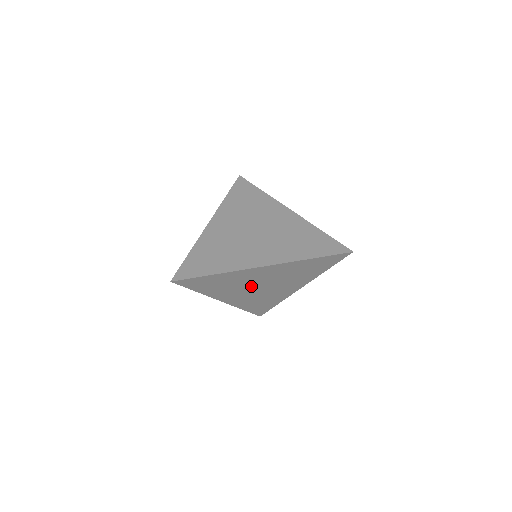
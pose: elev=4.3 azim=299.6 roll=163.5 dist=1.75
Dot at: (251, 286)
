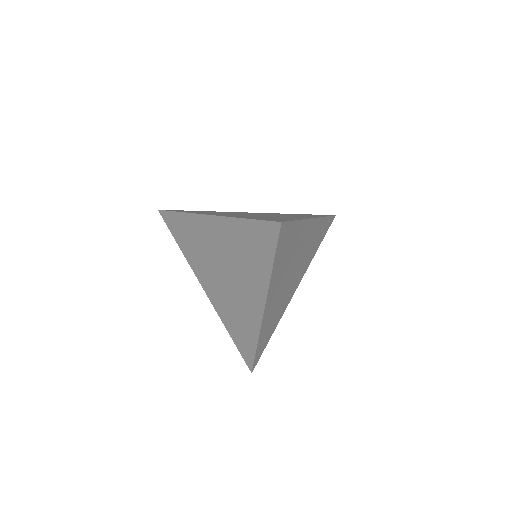
Dot at: (215, 264)
